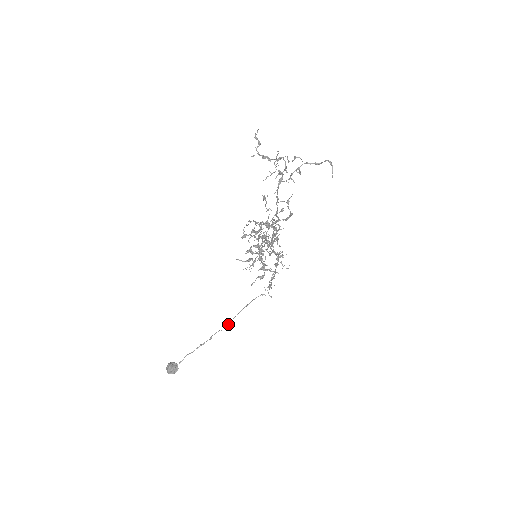
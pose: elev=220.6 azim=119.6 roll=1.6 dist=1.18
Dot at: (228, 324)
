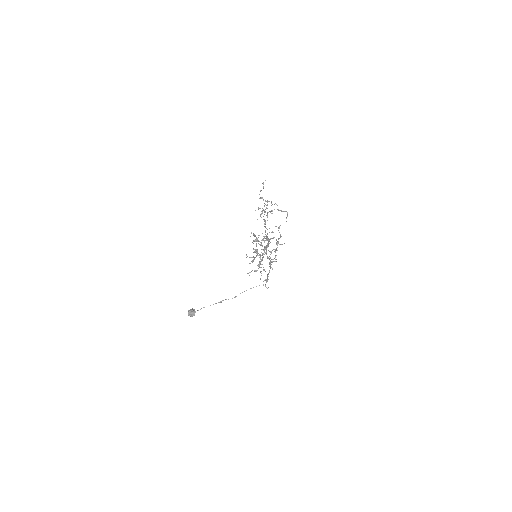
Dot at: (235, 297)
